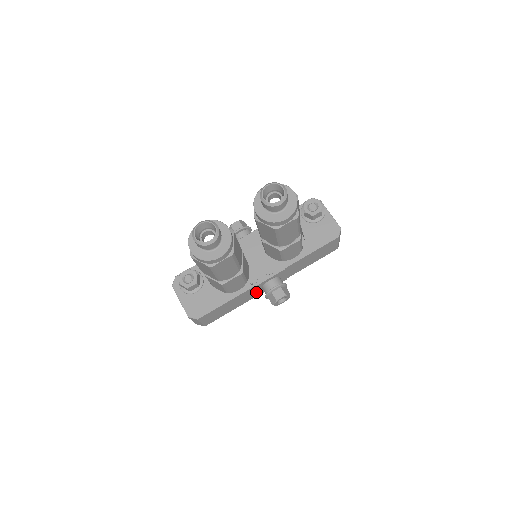
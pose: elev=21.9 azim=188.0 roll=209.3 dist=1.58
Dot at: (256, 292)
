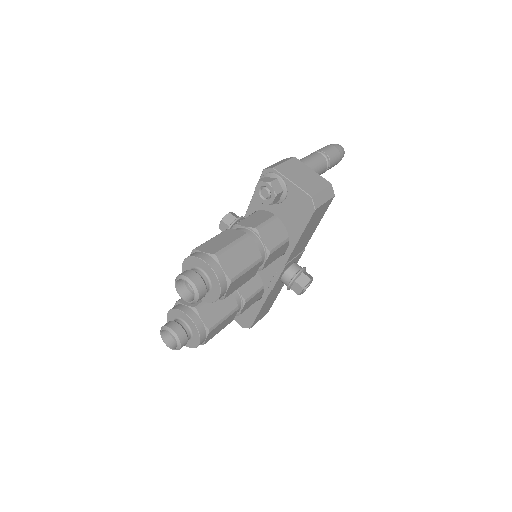
Dot at: occluded
